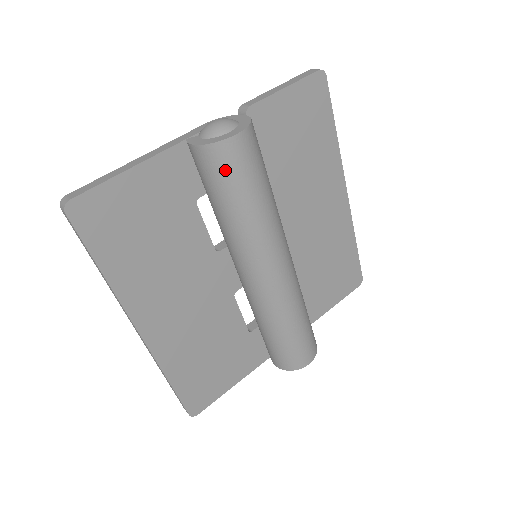
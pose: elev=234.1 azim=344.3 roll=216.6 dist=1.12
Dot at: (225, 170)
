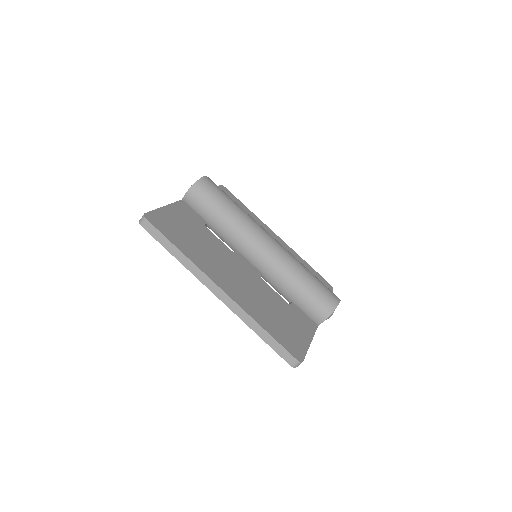
Dot at: (210, 191)
